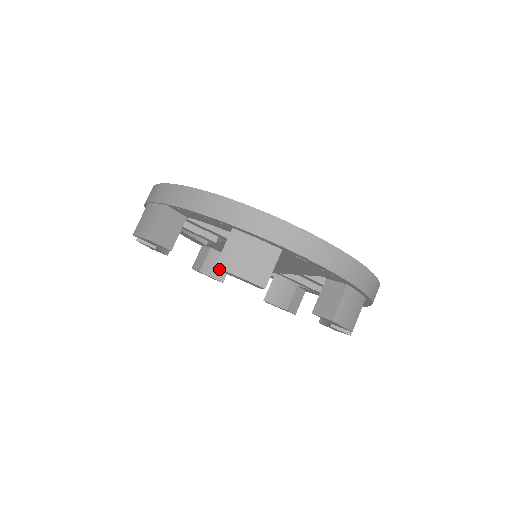
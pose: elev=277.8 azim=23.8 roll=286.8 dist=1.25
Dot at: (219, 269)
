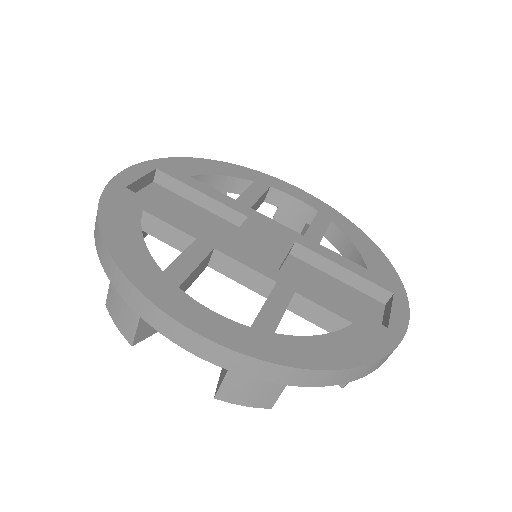
Dot at: occluded
